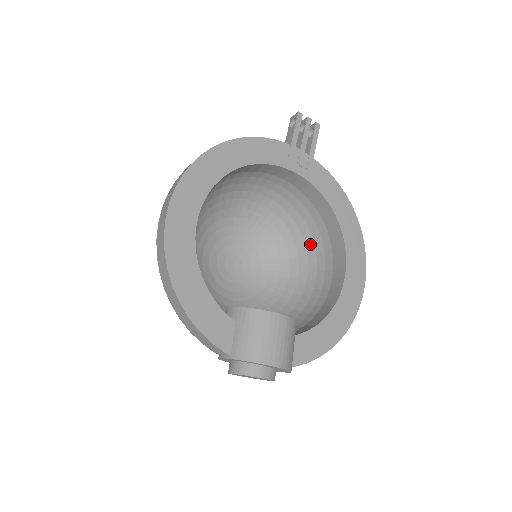
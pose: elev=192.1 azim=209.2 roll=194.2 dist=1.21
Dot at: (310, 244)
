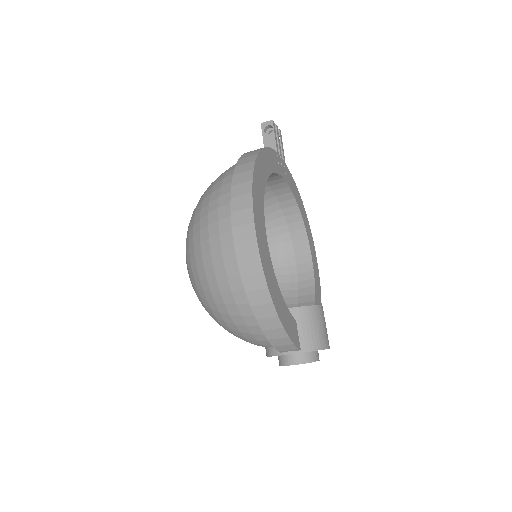
Dot at: (269, 237)
